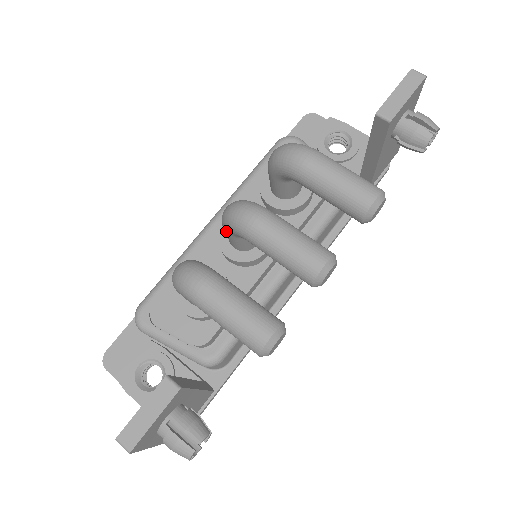
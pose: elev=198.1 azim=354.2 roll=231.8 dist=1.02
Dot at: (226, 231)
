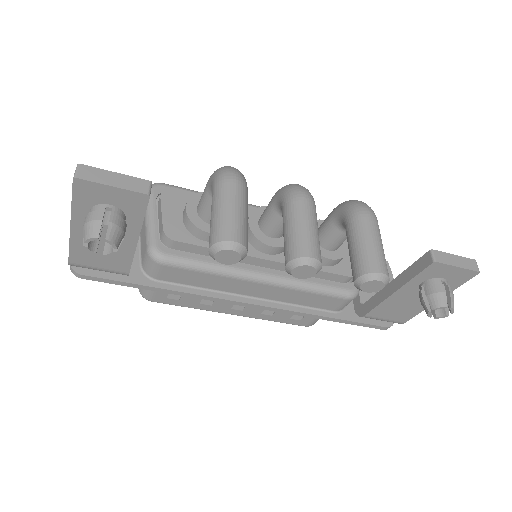
Dot at: (274, 196)
